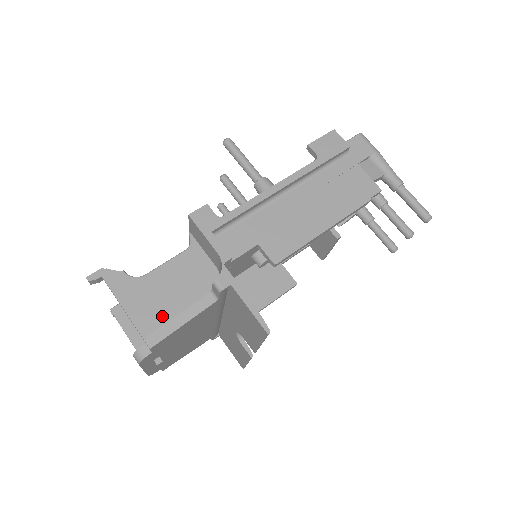
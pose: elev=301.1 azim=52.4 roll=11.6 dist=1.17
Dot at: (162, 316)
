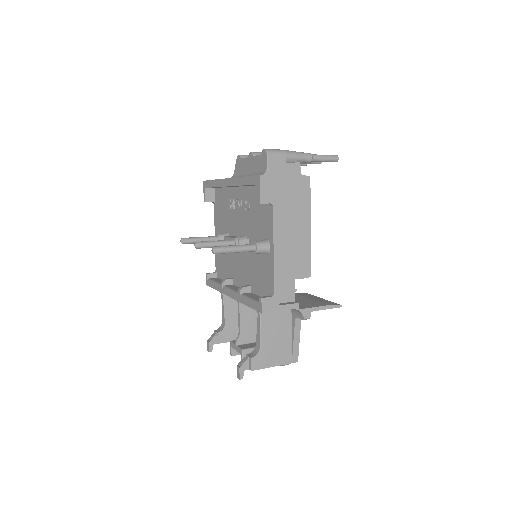
Dot at: (287, 348)
